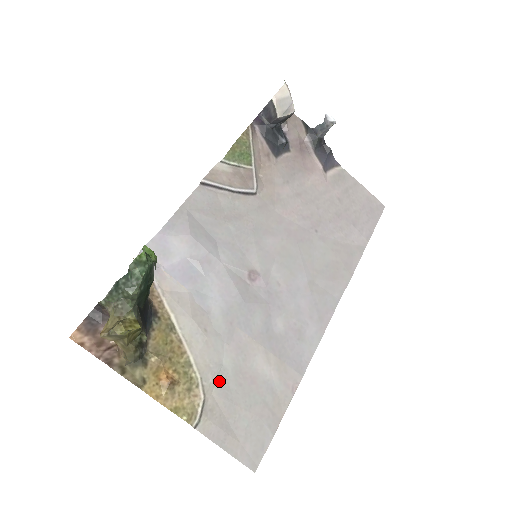
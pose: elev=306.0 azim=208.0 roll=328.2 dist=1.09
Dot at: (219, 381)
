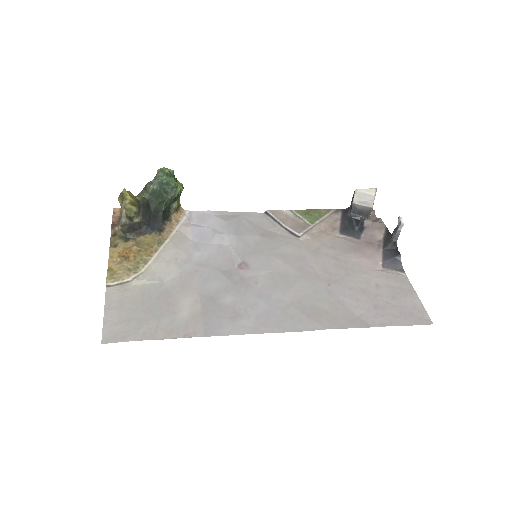
Dot at: (150, 285)
